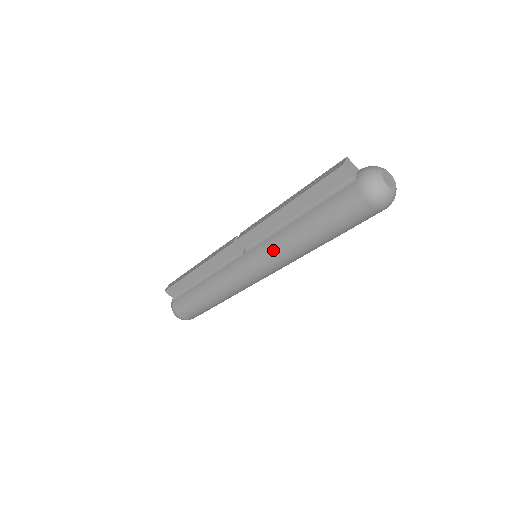
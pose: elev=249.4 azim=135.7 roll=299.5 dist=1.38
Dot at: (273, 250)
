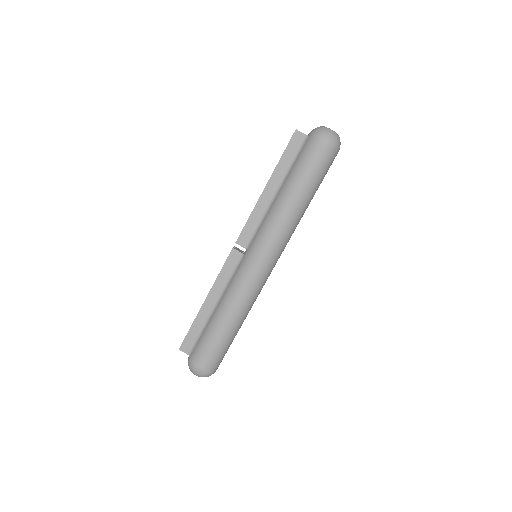
Dot at: (268, 227)
